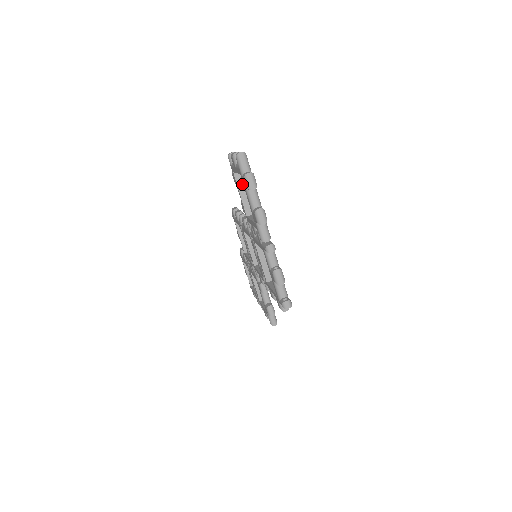
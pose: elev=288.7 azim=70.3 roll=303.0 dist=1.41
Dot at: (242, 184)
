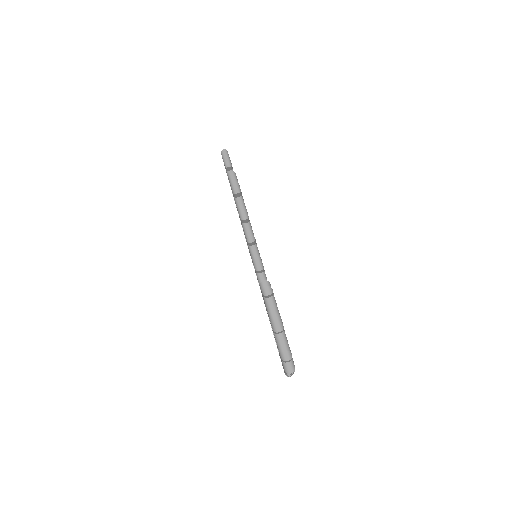
Dot at: occluded
